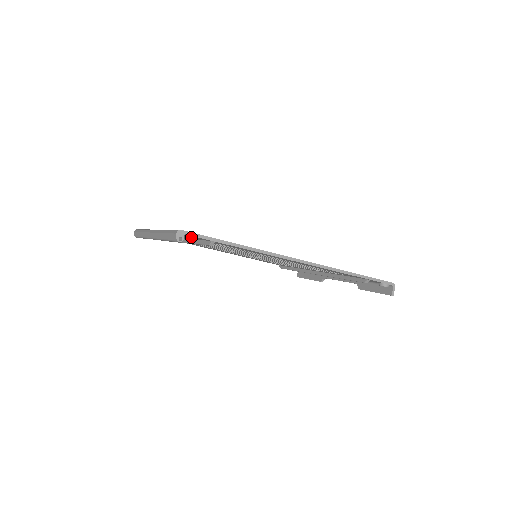
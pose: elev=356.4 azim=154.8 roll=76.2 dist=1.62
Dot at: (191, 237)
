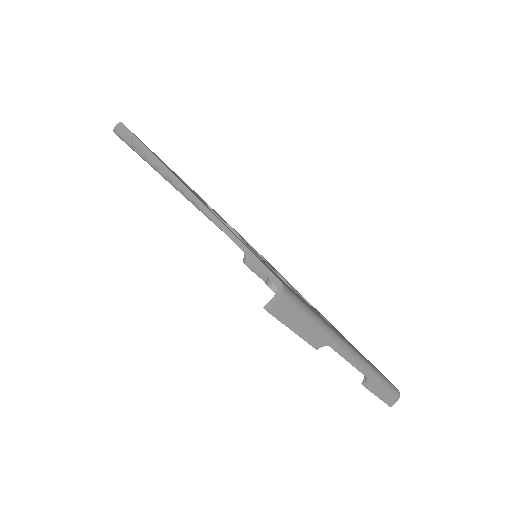
Dot at: occluded
